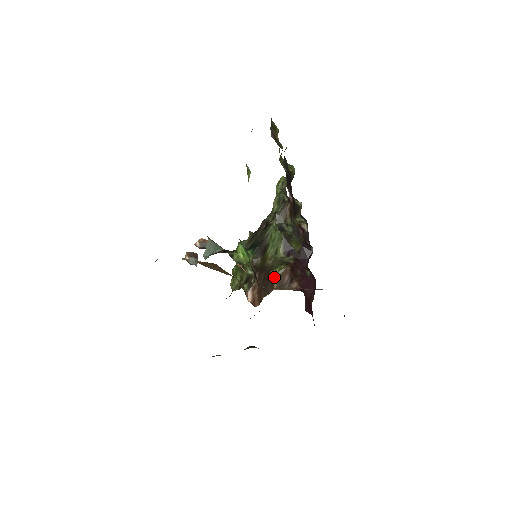
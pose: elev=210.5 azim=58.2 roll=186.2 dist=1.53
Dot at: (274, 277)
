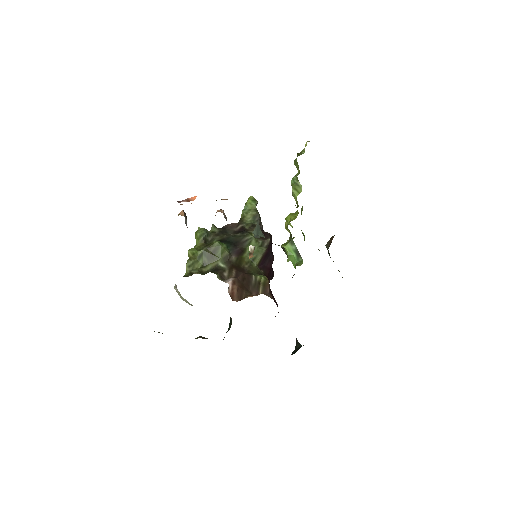
Dot at: (260, 283)
